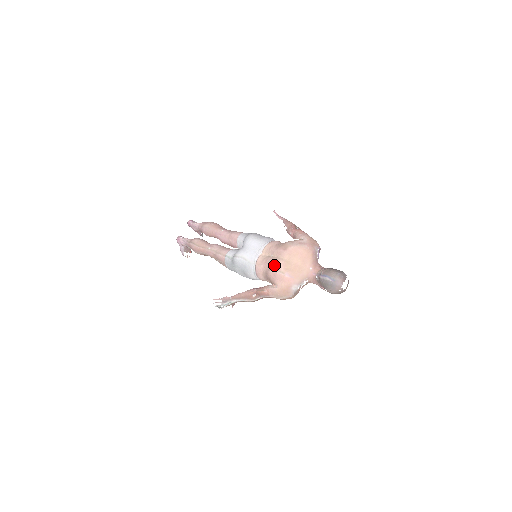
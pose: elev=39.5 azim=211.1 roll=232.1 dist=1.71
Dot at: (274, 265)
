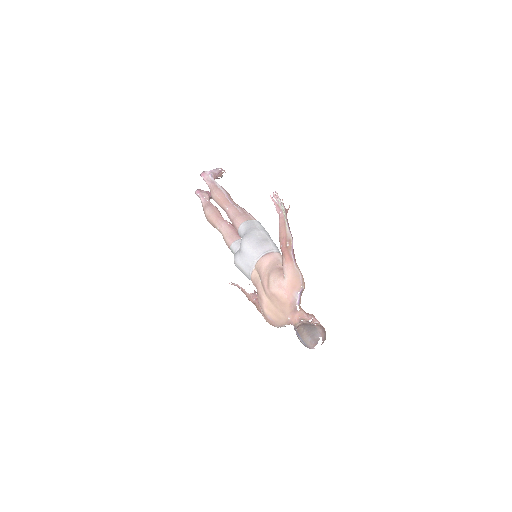
Dot at: (260, 299)
